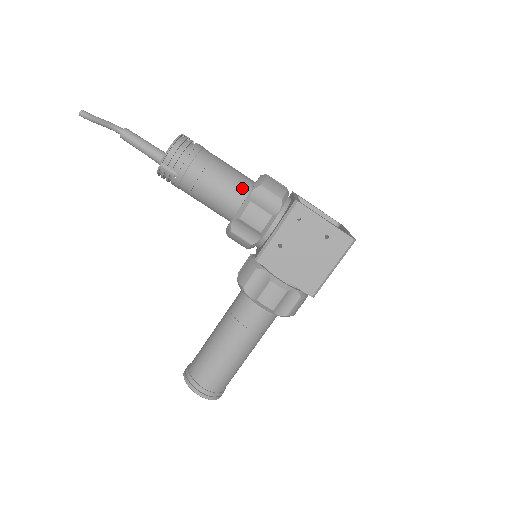
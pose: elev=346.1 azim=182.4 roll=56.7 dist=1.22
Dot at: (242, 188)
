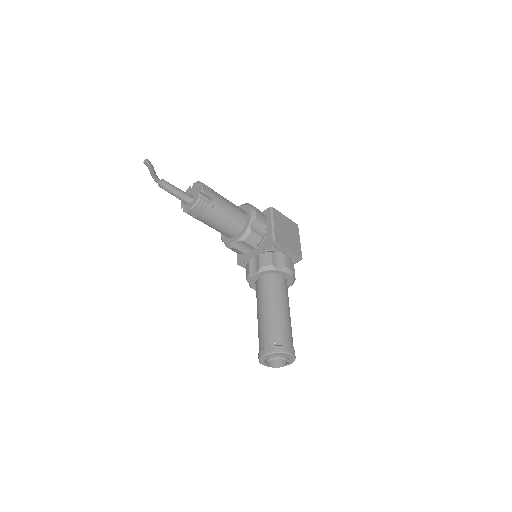
Dot at: (240, 208)
